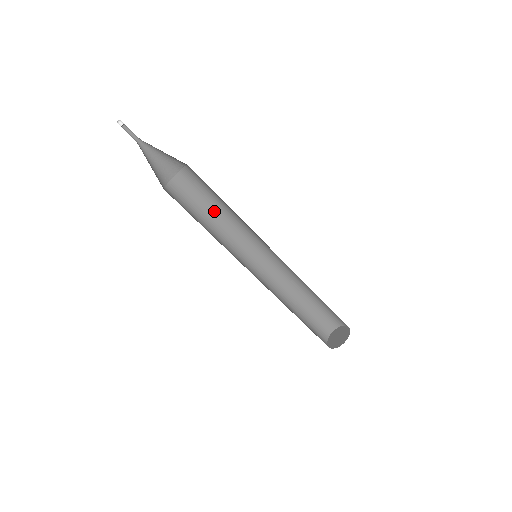
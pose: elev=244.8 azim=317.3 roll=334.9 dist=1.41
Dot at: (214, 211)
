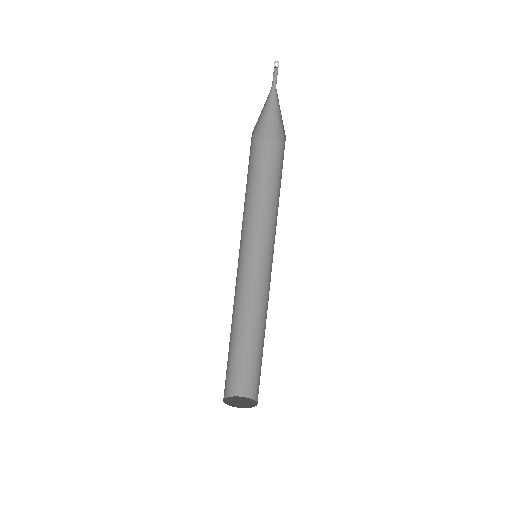
Dot at: (265, 194)
